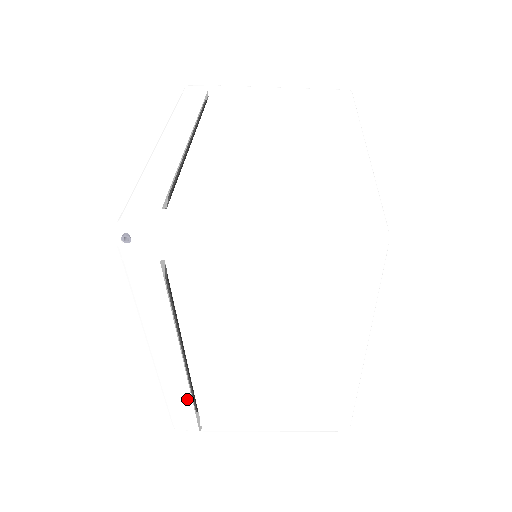
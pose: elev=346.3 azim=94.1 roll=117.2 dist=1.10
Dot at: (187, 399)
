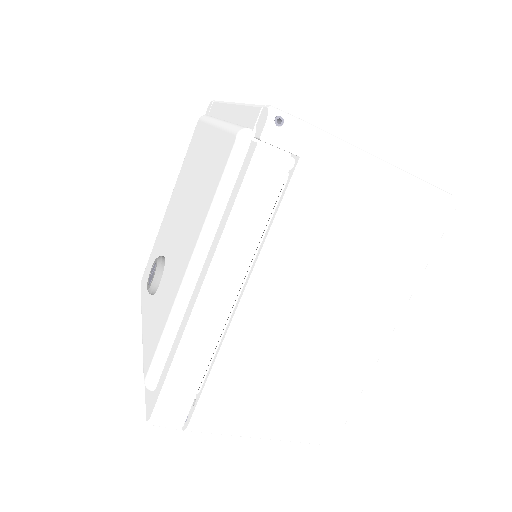
Dot at: (203, 364)
